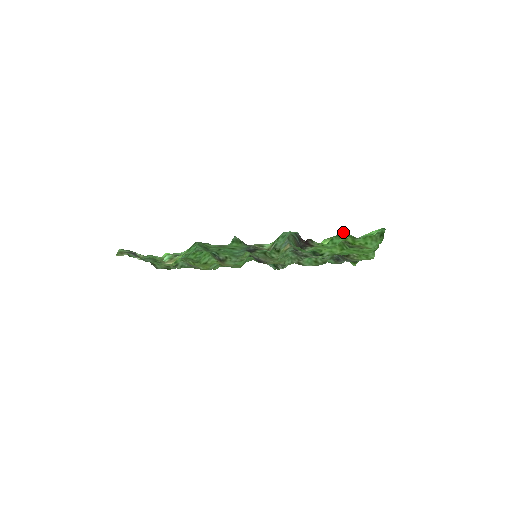
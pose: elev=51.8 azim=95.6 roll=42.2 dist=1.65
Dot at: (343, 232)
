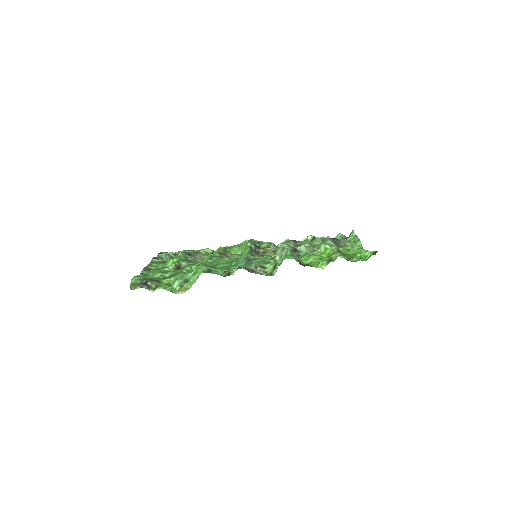
Dot at: (339, 255)
